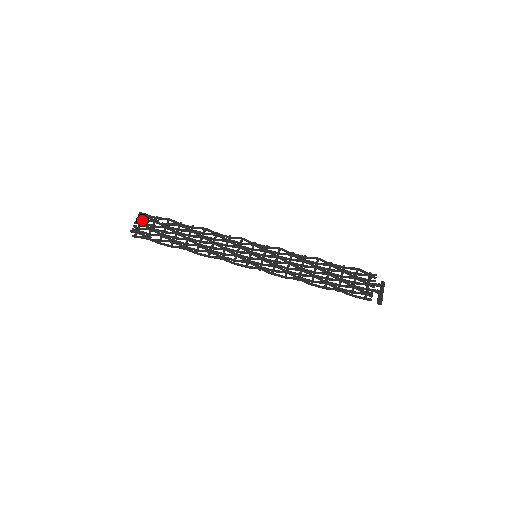
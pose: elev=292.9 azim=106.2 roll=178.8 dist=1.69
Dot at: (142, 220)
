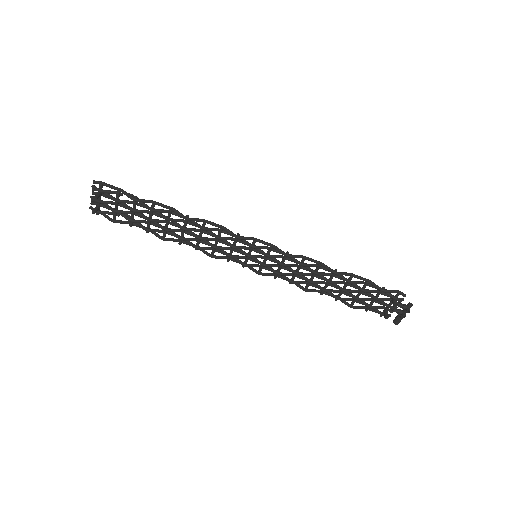
Dot at: (100, 195)
